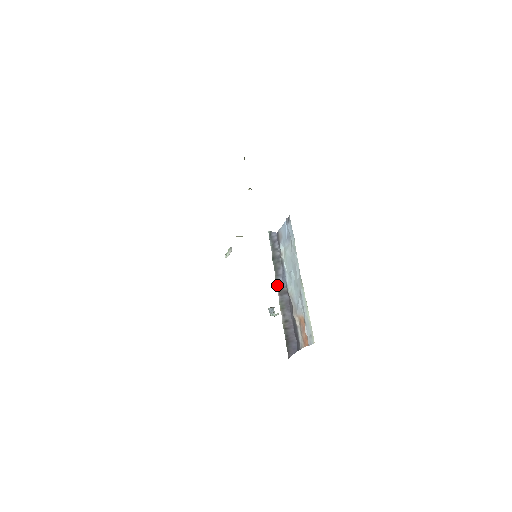
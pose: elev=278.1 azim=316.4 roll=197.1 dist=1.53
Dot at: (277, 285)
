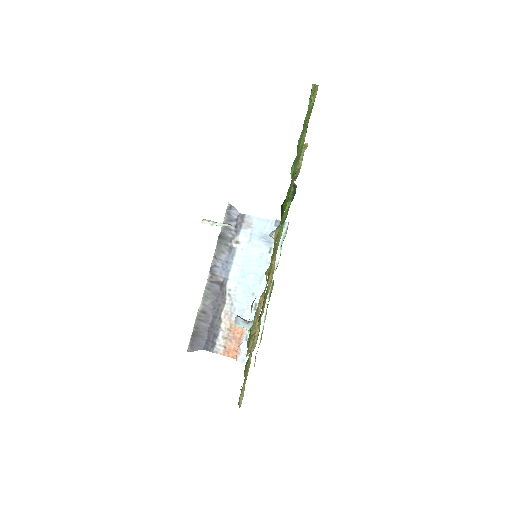
Dot at: (212, 269)
